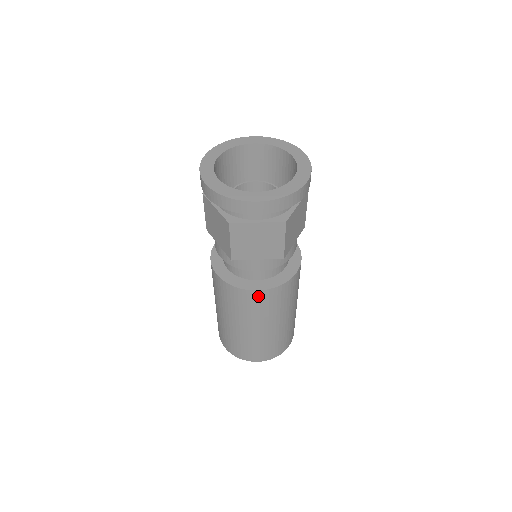
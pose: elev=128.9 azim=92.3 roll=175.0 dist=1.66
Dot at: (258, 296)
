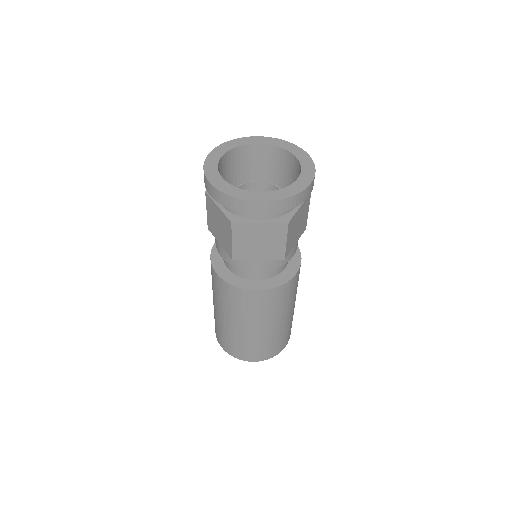
Dot at: (257, 296)
